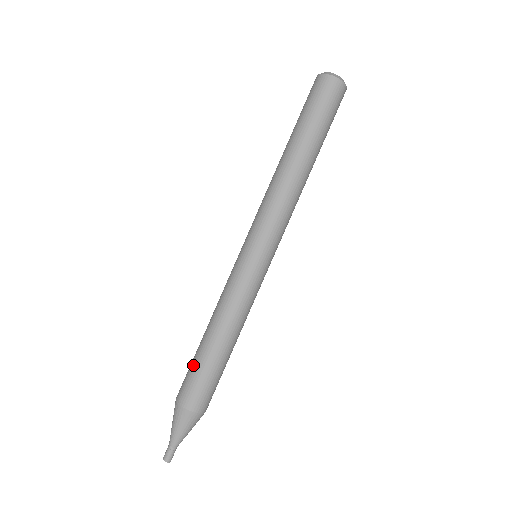
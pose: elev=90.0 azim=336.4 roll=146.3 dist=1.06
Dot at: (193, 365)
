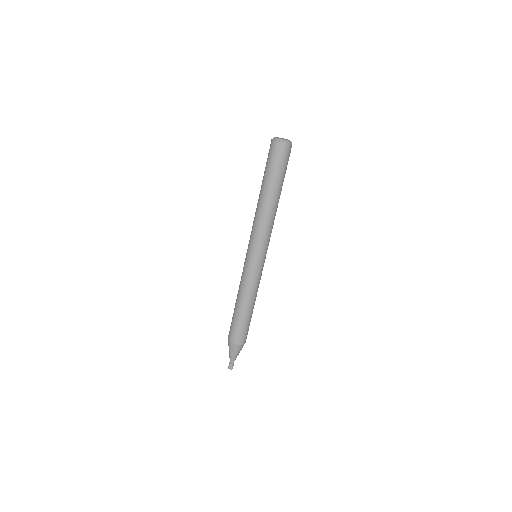
Dot at: (238, 324)
